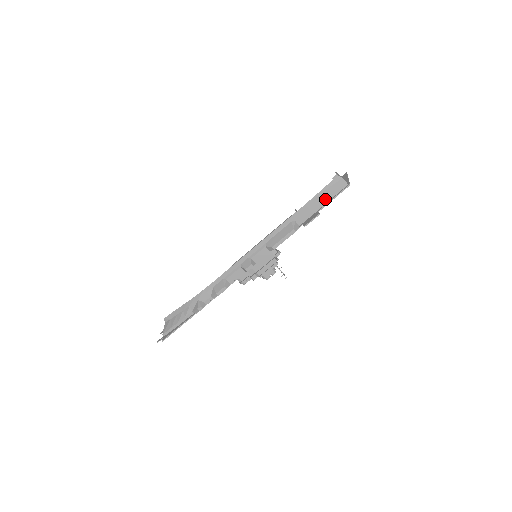
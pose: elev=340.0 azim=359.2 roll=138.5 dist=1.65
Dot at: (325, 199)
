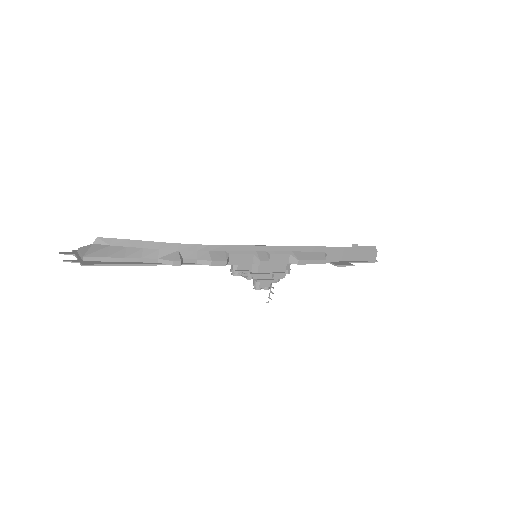
Dot at: (357, 257)
